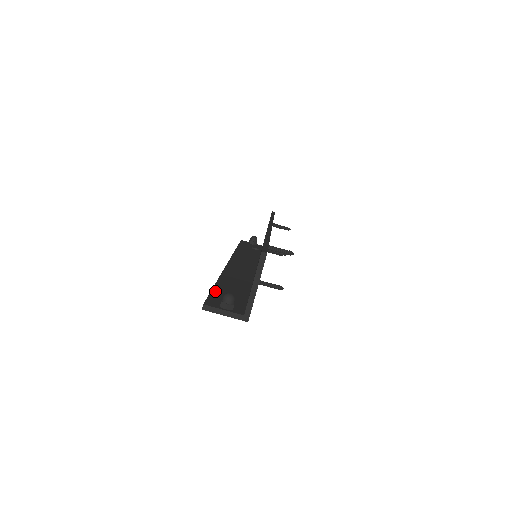
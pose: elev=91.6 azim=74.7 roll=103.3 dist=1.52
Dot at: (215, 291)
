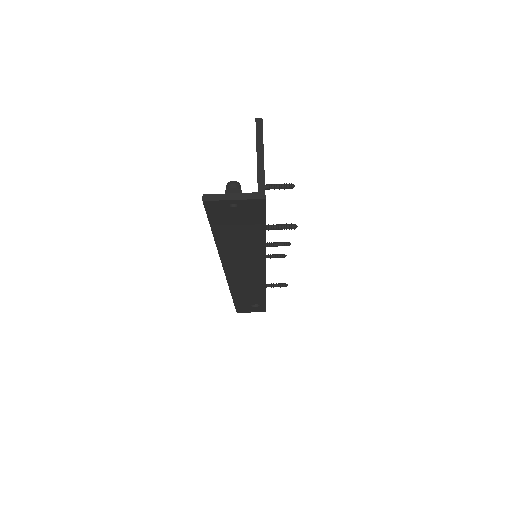
Dot at: occluded
